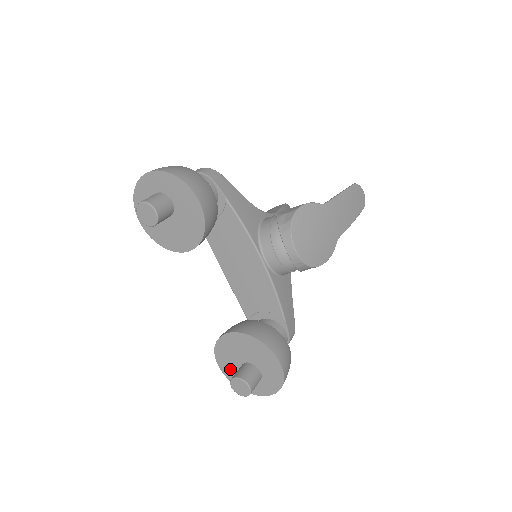
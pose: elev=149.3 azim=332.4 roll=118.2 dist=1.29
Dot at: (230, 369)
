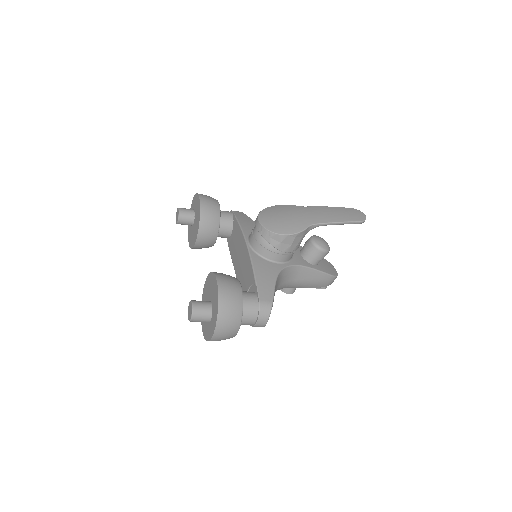
Dot at: (205, 324)
